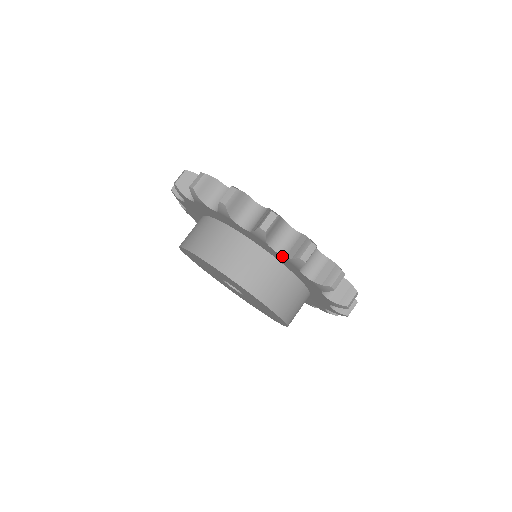
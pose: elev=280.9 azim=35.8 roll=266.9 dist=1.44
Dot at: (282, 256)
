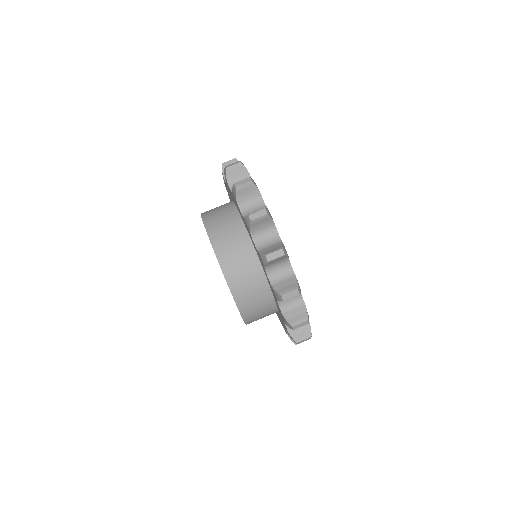
Dot at: occluded
